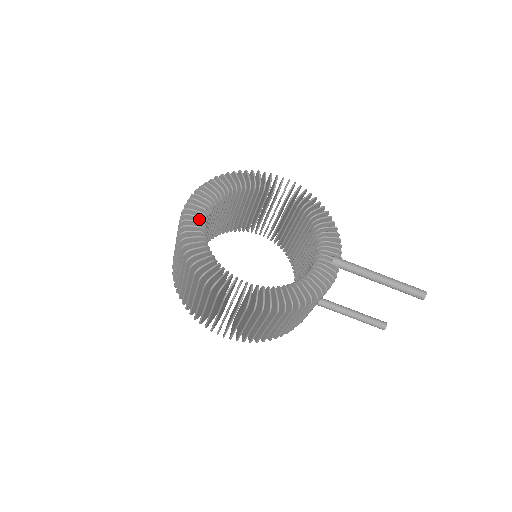
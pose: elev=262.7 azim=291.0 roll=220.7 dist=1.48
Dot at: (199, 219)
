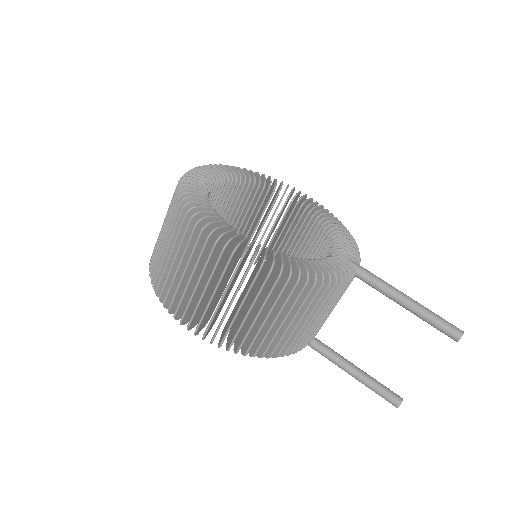
Dot at: (206, 179)
